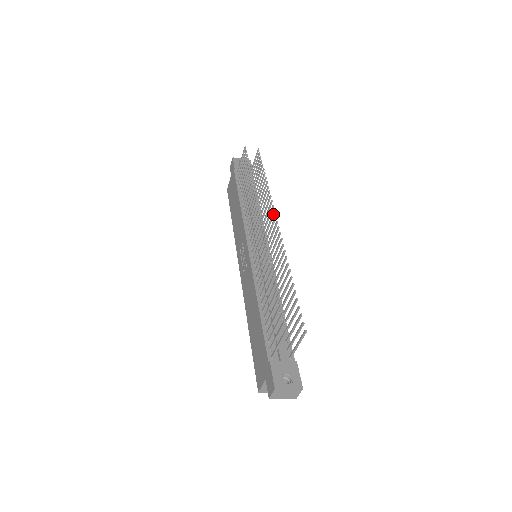
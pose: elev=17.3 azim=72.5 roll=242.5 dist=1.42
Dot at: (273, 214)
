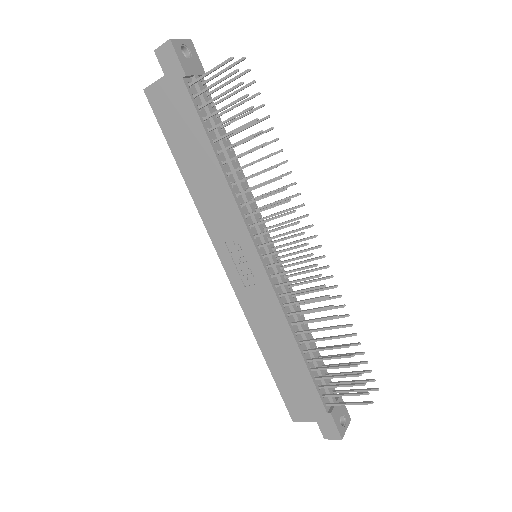
Dot at: (303, 217)
